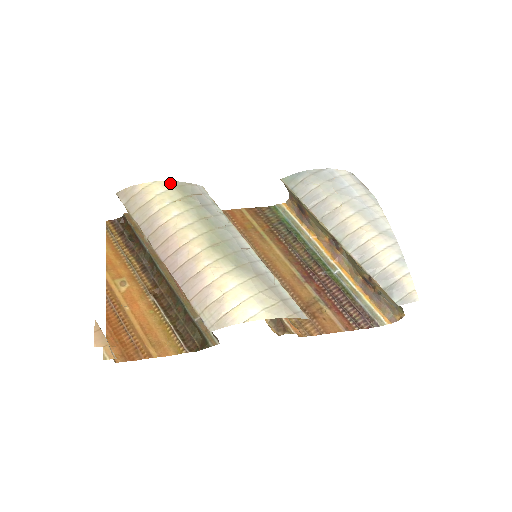
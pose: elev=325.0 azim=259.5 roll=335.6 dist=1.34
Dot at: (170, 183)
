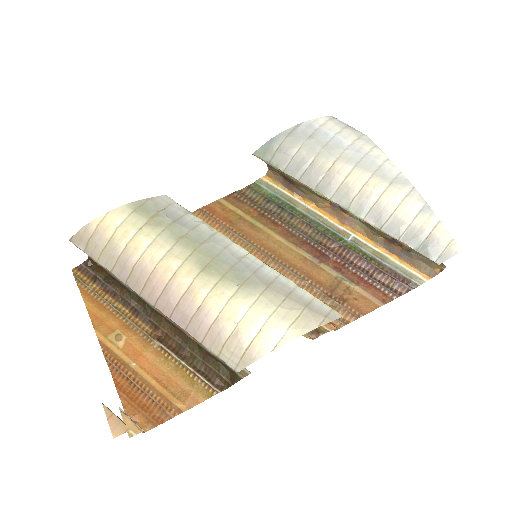
Dot at: (127, 207)
